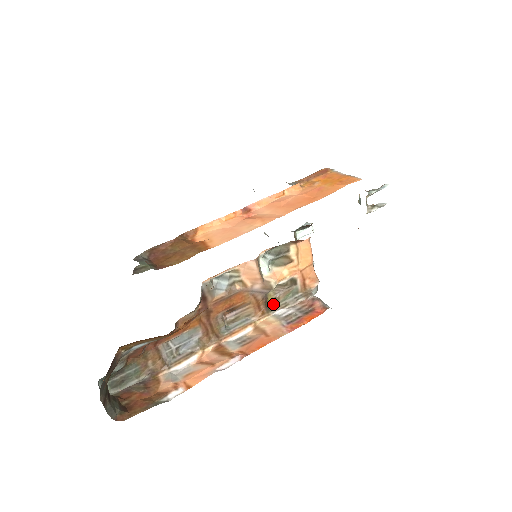
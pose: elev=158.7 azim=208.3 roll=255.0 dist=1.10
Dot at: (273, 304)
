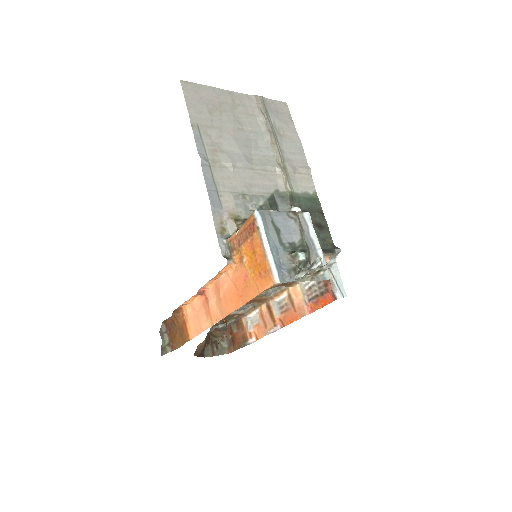
Dot at: occluded
